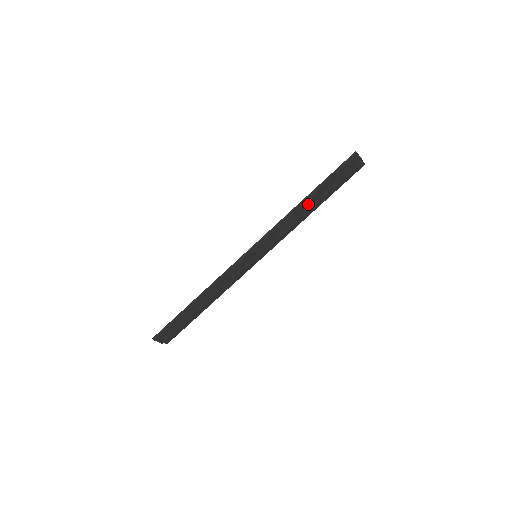
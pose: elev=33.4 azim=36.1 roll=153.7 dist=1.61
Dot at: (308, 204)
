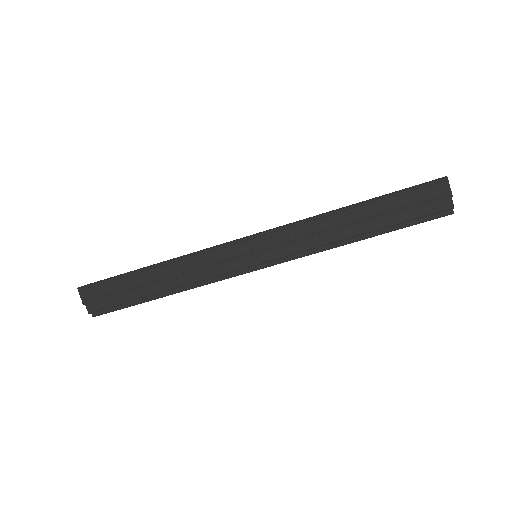
Dot at: (354, 216)
